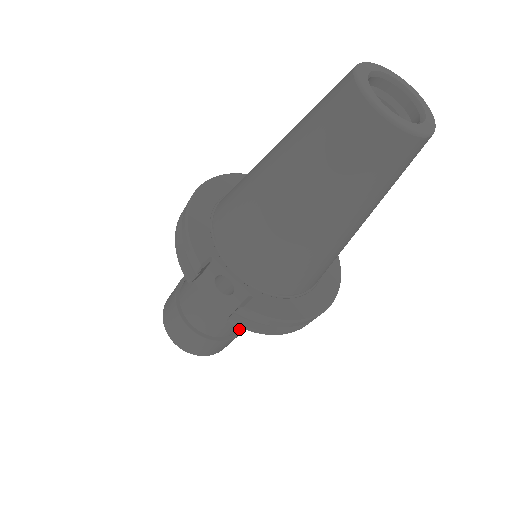
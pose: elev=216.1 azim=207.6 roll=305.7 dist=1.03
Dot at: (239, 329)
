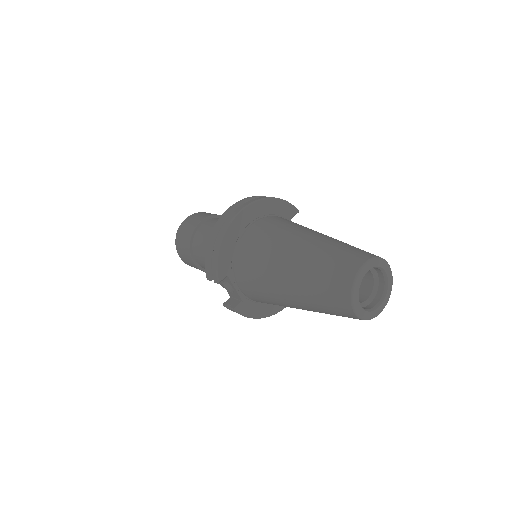
Dot at: occluded
